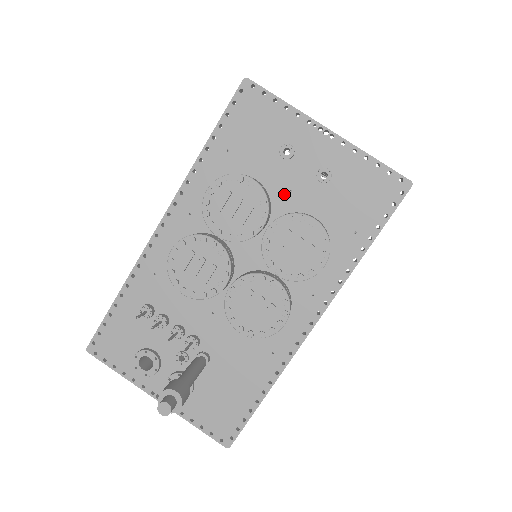
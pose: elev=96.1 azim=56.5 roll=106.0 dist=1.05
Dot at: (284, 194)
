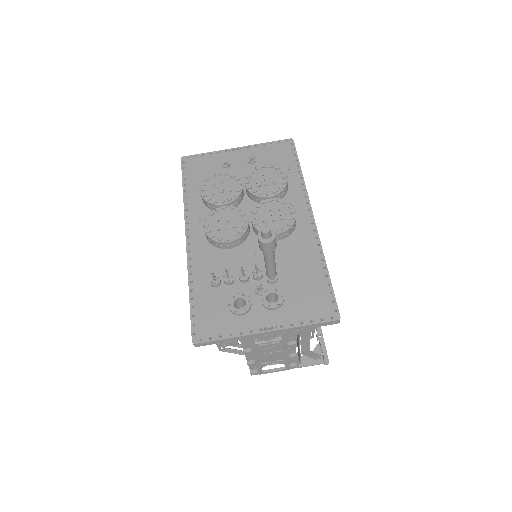
Dot at: (241, 180)
